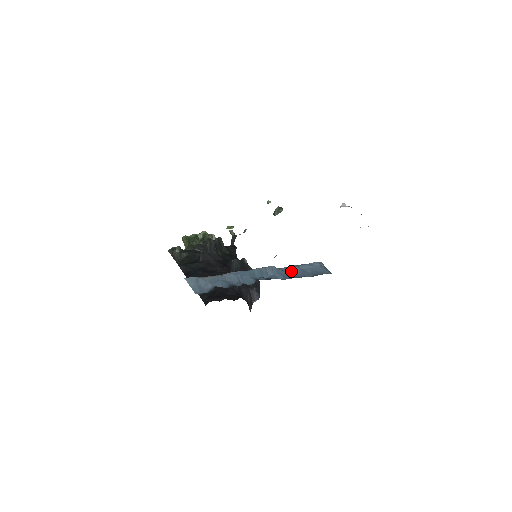
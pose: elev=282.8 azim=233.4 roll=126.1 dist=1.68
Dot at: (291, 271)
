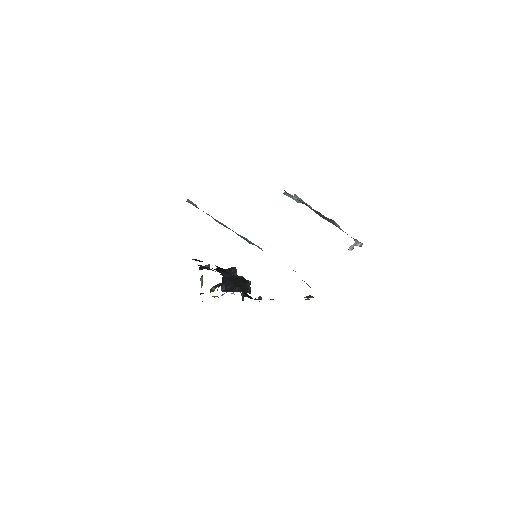
Dot at: occluded
